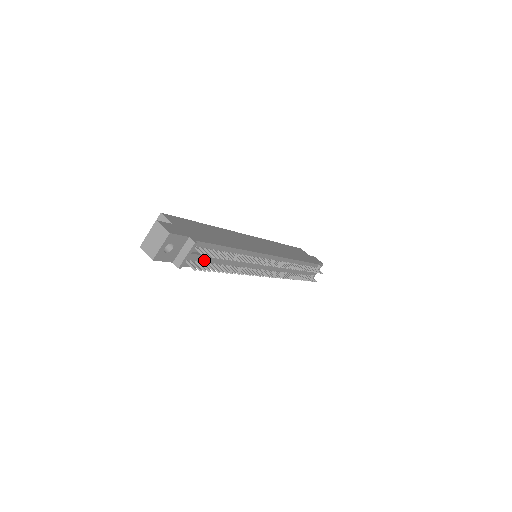
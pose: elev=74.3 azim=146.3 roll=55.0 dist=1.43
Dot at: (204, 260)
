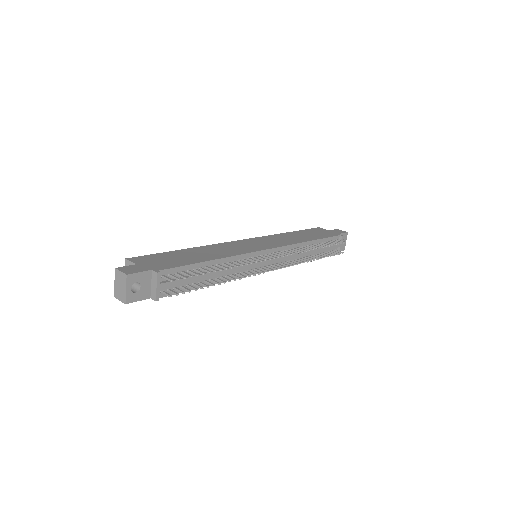
Dot at: (181, 284)
